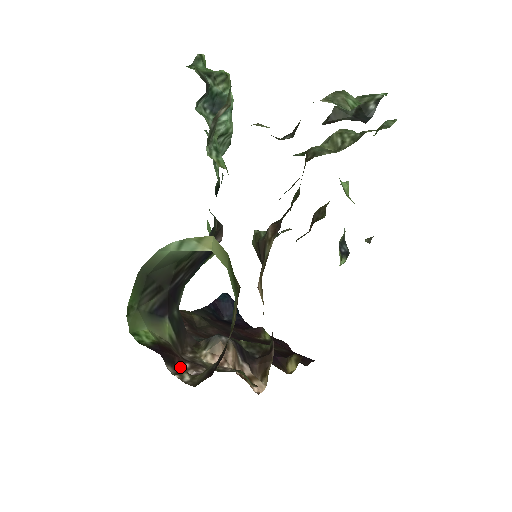
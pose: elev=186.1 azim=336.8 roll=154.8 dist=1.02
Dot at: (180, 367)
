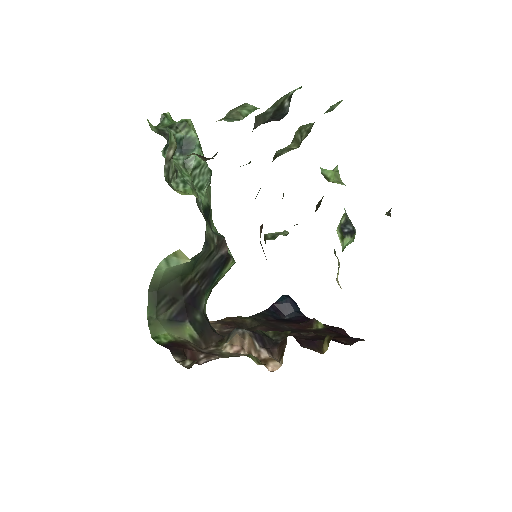
Dot at: (194, 358)
